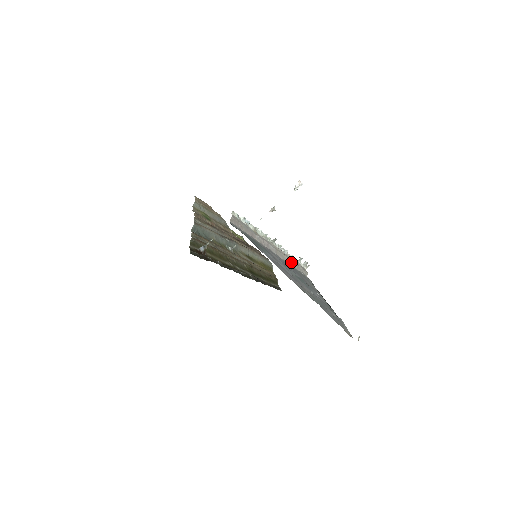
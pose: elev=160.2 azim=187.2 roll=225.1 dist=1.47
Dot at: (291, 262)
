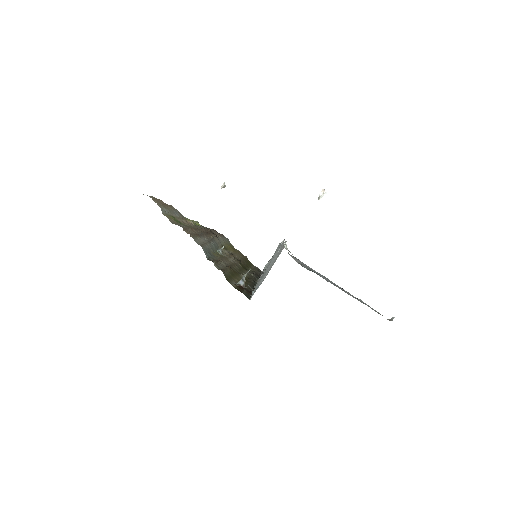
Dot at: occluded
